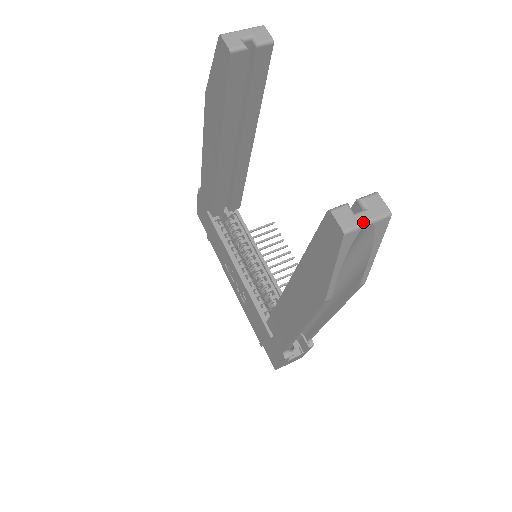
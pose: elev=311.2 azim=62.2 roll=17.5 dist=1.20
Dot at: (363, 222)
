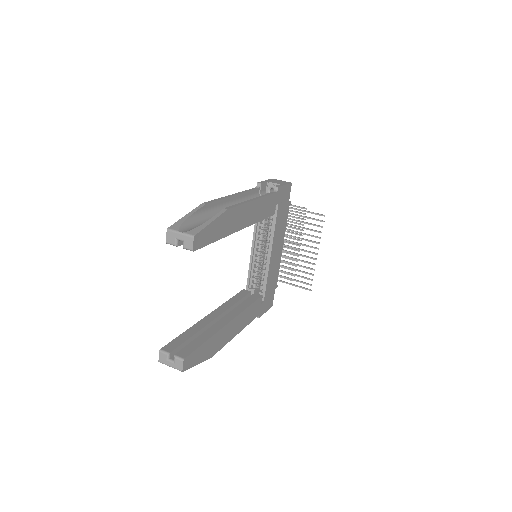
Dot at: (168, 365)
